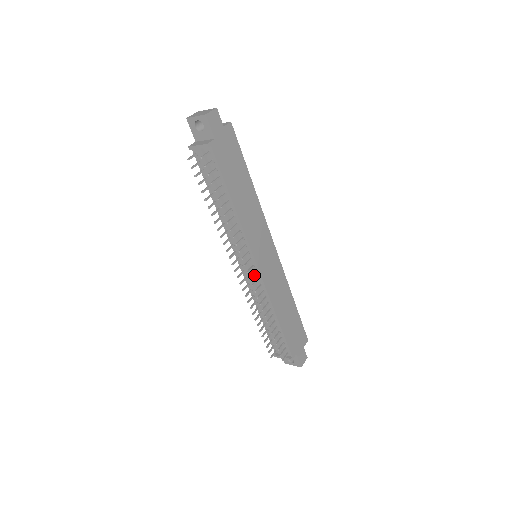
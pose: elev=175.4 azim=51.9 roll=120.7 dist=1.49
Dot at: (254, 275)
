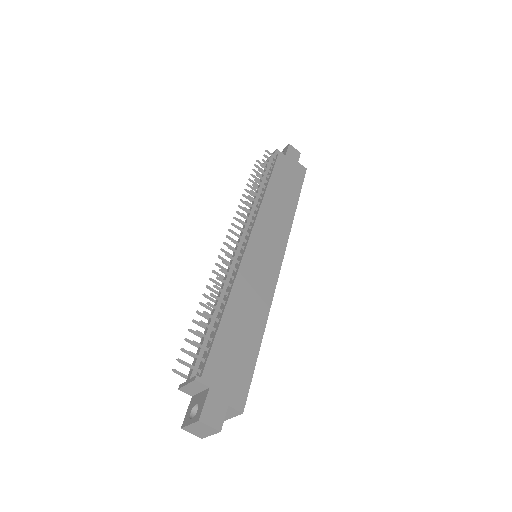
Dot at: (239, 244)
